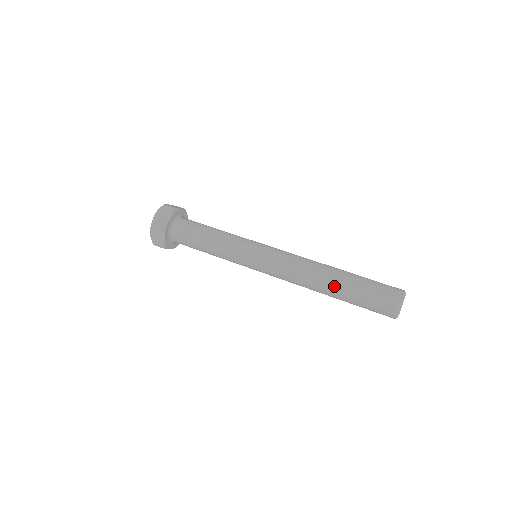
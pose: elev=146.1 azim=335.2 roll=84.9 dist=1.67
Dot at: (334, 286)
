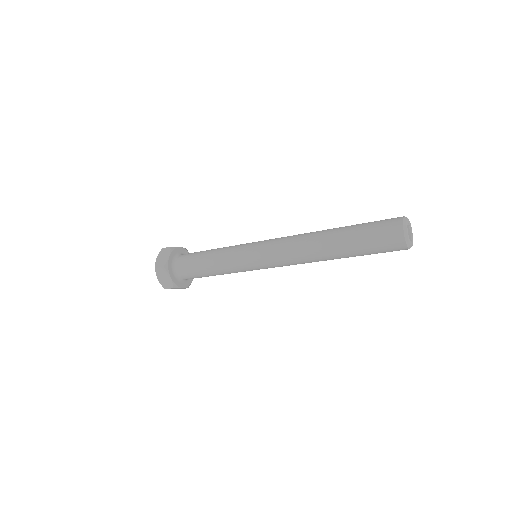
Dot at: (337, 257)
